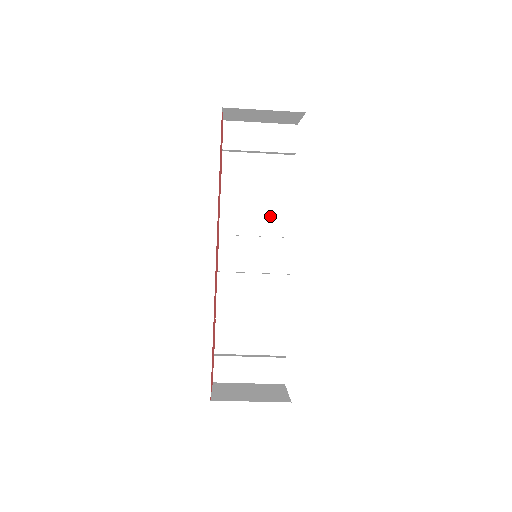
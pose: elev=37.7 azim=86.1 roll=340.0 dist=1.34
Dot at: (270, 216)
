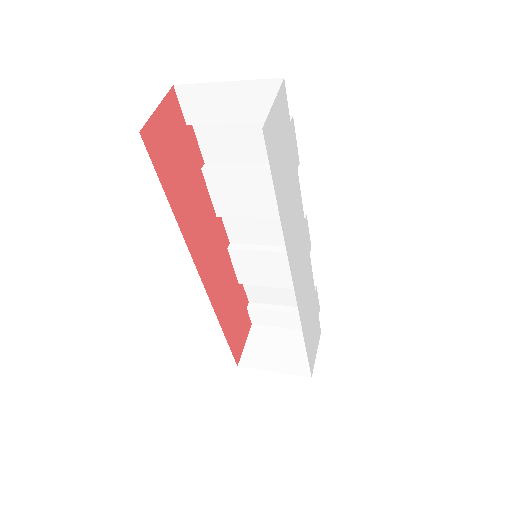
Dot at: (271, 198)
